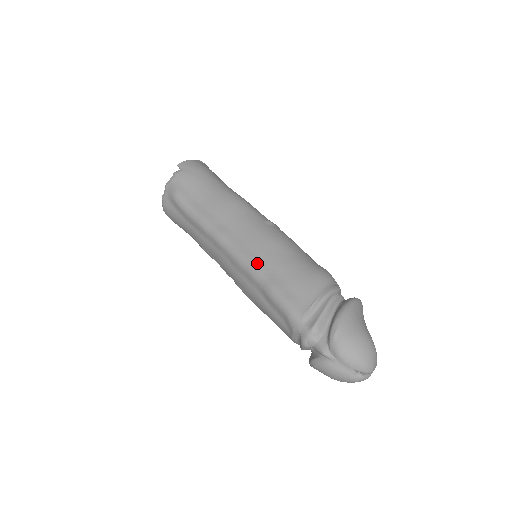
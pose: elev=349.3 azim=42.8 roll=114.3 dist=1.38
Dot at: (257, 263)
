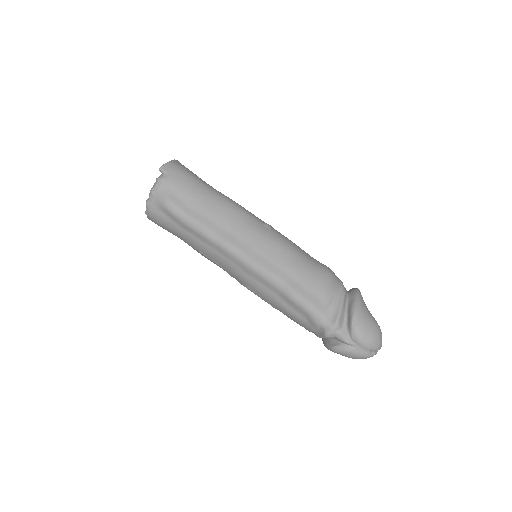
Dot at: (272, 269)
